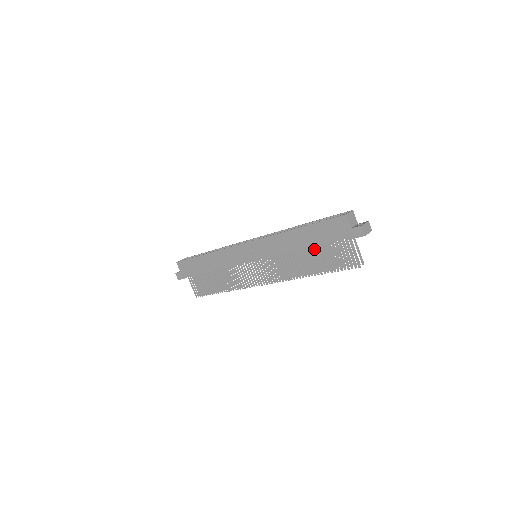
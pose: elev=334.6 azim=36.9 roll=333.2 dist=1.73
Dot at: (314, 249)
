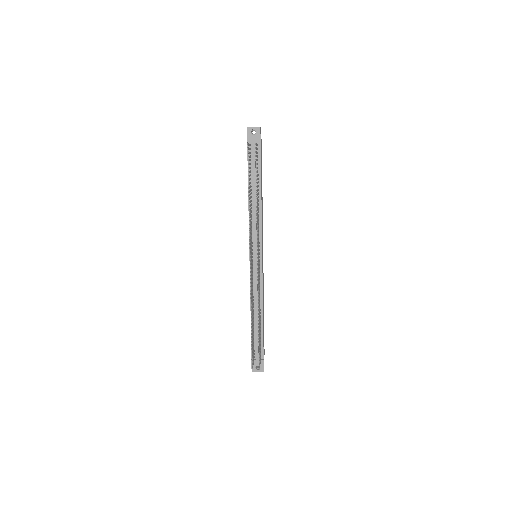
Dot at: occluded
